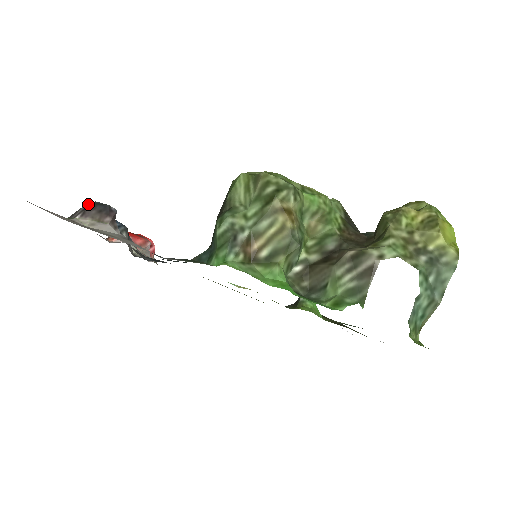
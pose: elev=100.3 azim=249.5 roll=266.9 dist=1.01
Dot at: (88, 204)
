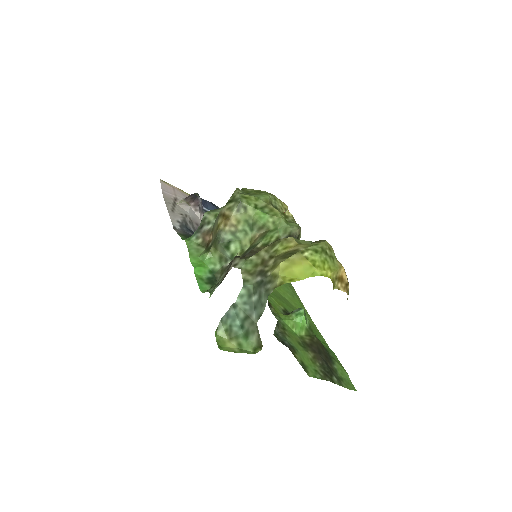
Dot at: (194, 193)
